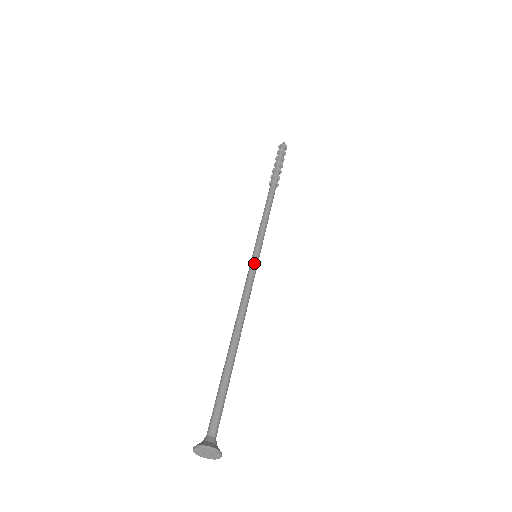
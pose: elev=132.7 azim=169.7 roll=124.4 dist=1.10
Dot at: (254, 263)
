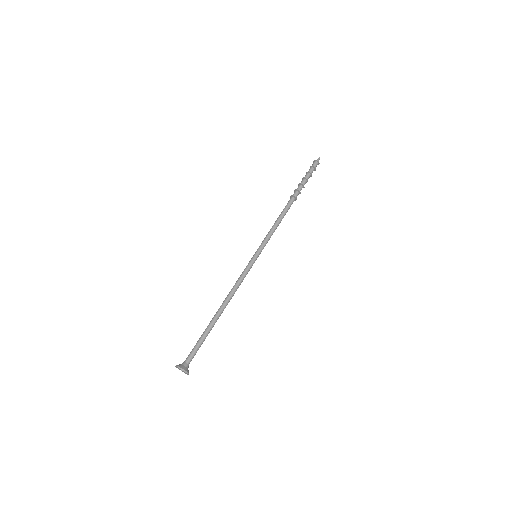
Dot at: (253, 263)
